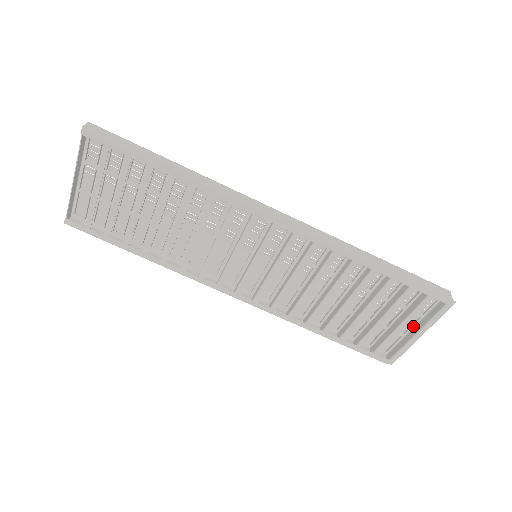
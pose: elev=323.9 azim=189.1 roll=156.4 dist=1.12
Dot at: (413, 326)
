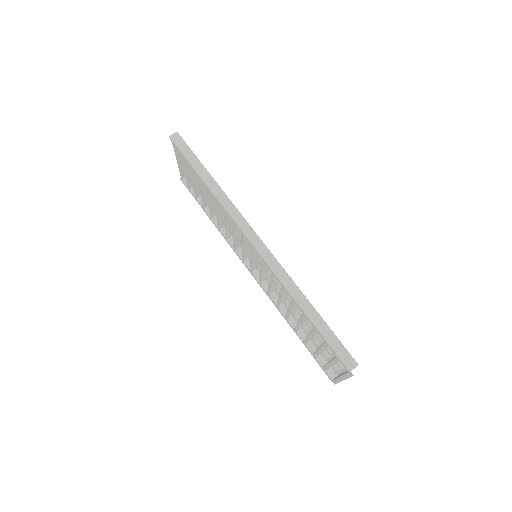
Dot at: (346, 370)
